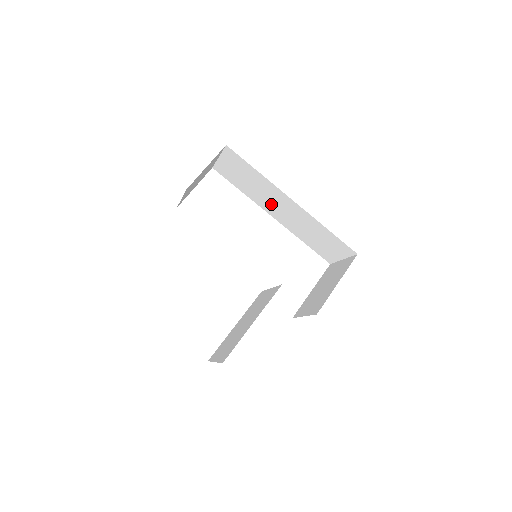
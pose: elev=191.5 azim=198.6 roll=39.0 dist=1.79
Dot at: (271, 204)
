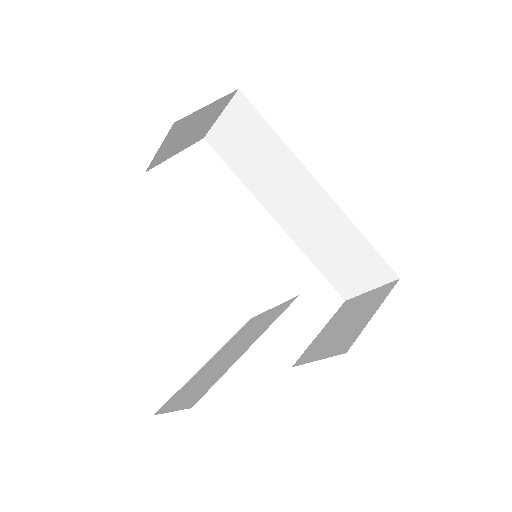
Dot at: (281, 196)
